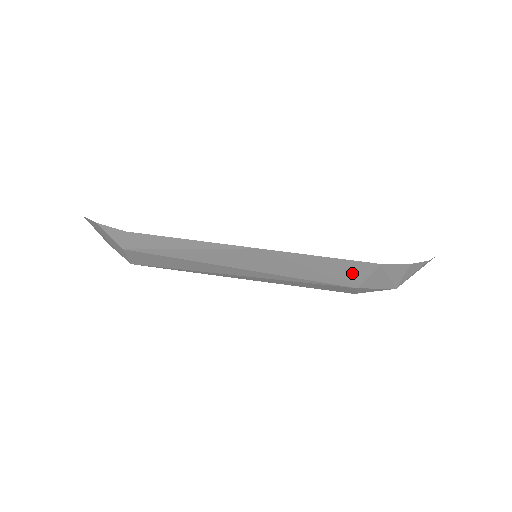
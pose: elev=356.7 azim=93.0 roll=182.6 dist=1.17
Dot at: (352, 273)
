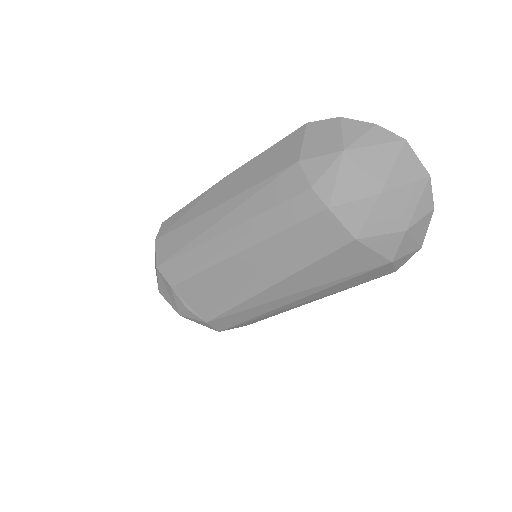
Dot at: (290, 149)
